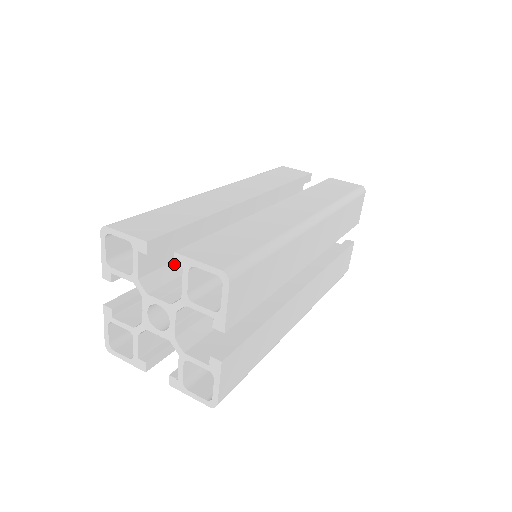
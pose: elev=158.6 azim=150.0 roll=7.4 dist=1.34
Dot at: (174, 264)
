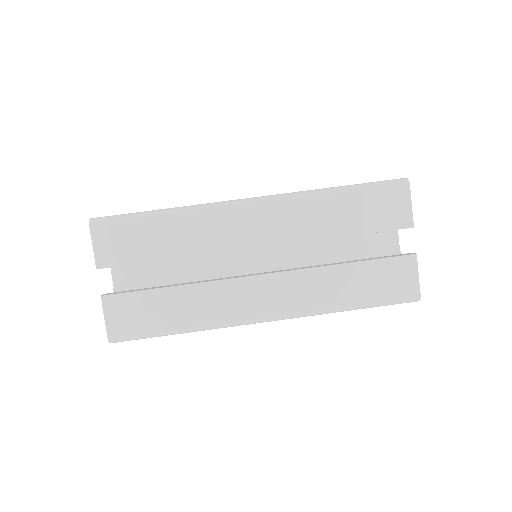
Dot at: occluded
